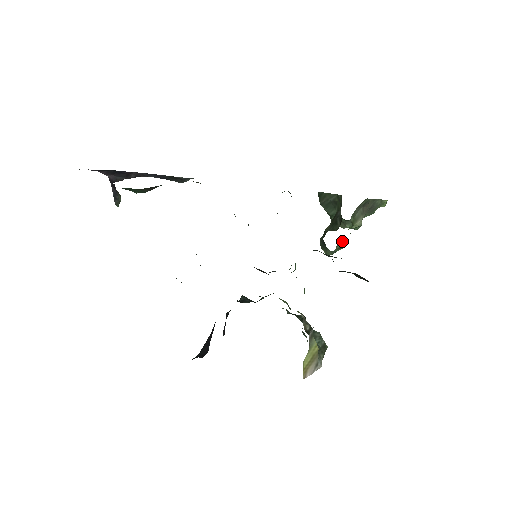
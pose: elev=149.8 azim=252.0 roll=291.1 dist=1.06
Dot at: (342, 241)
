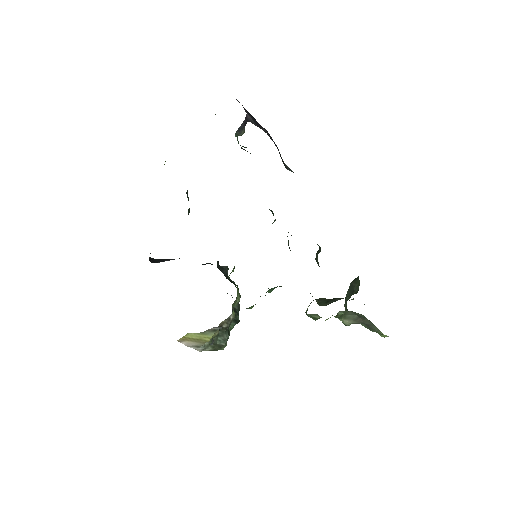
Dot at: occluded
